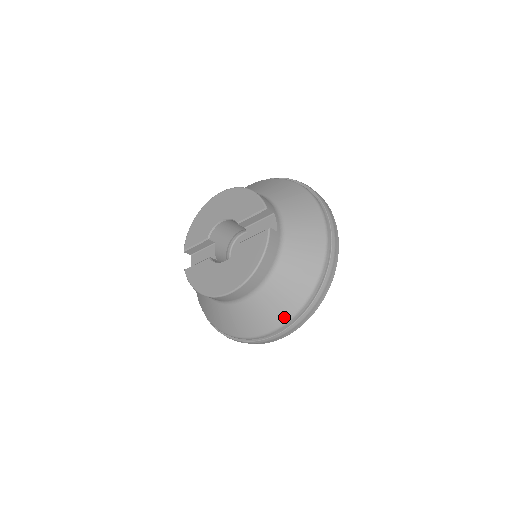
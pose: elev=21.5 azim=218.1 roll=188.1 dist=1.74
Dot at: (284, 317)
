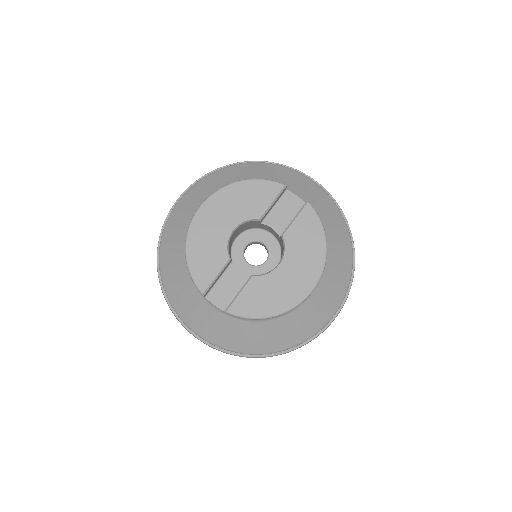
Dot at: (346, 281)
